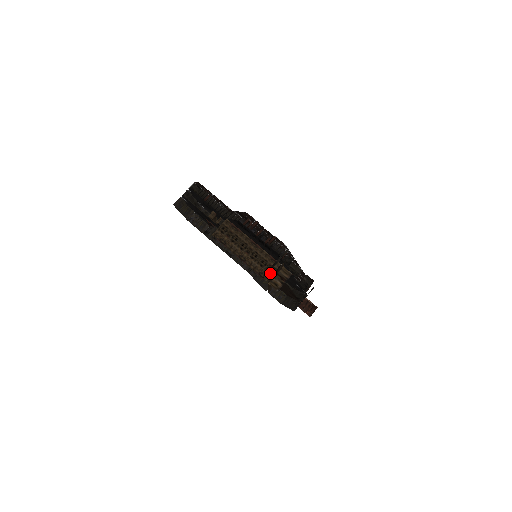
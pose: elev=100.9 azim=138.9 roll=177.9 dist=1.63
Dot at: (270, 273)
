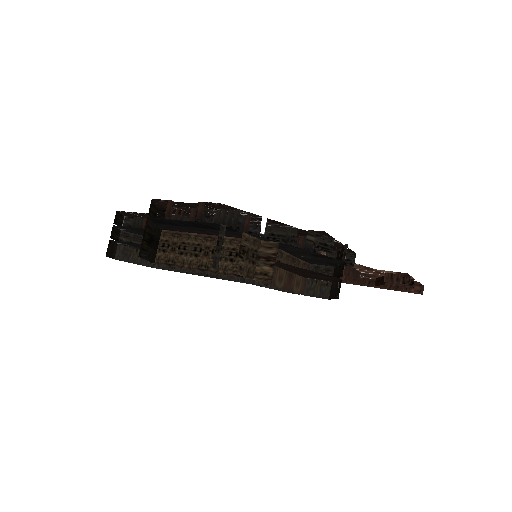
Dot at: occluded
